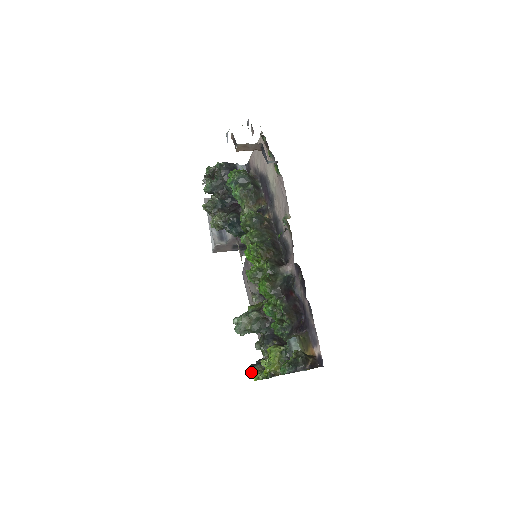
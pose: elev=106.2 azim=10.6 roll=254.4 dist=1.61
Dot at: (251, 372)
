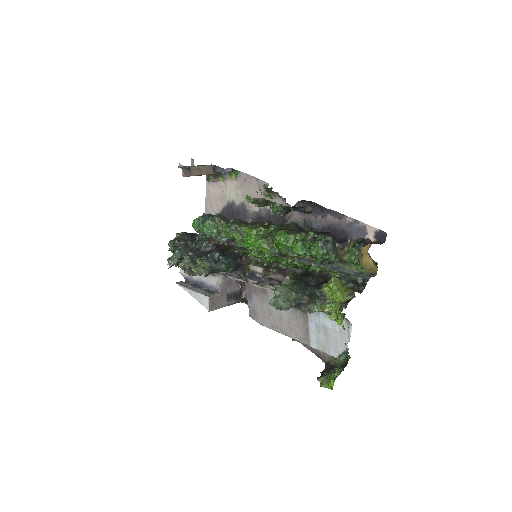
Dot at: (322, 382)
